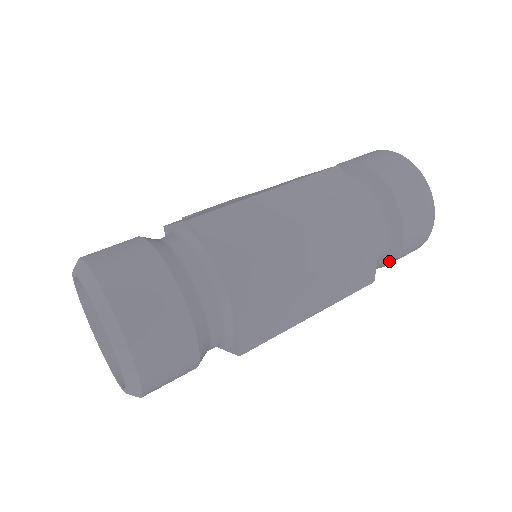
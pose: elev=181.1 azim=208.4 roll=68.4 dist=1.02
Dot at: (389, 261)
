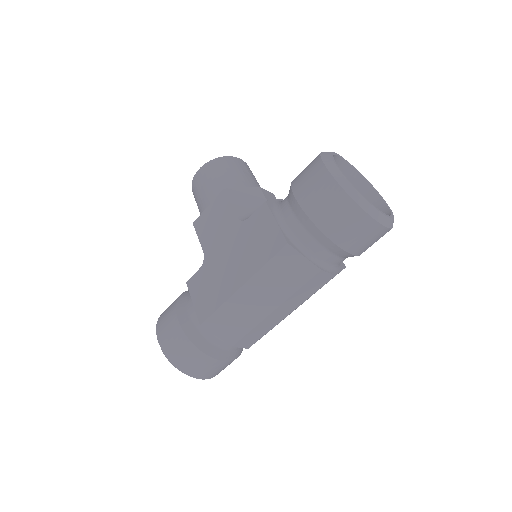
Dot at: occluded
